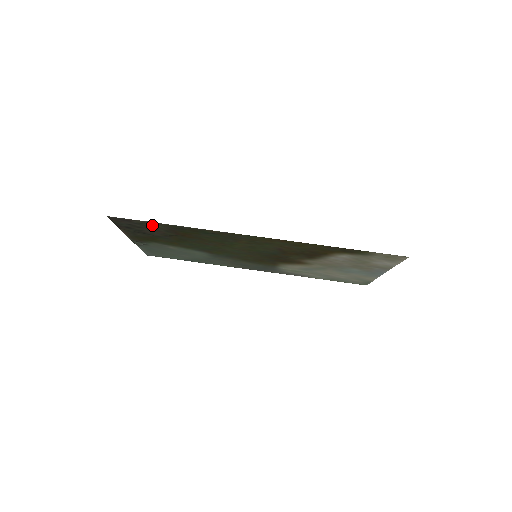
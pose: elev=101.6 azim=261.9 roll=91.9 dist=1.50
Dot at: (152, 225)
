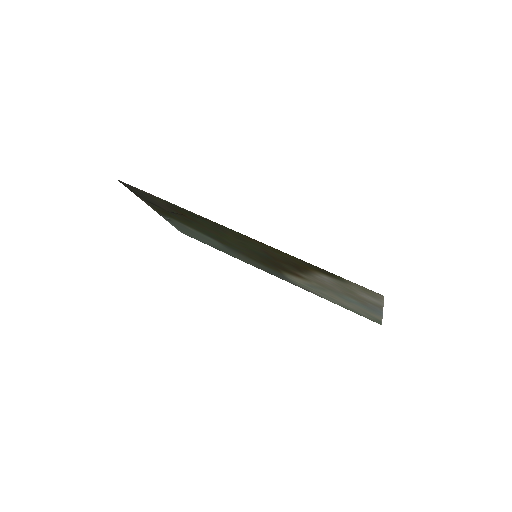
Dot at: (153, 197)
